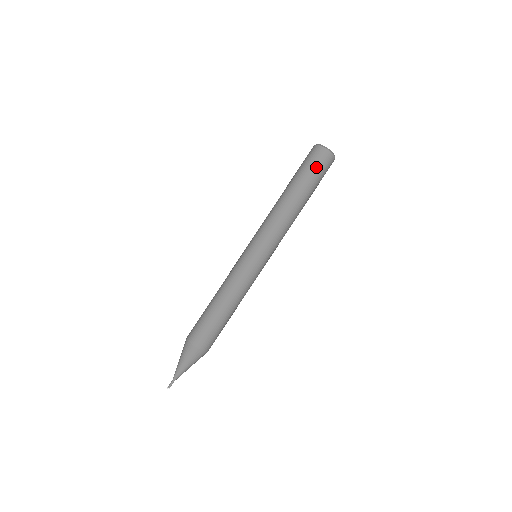
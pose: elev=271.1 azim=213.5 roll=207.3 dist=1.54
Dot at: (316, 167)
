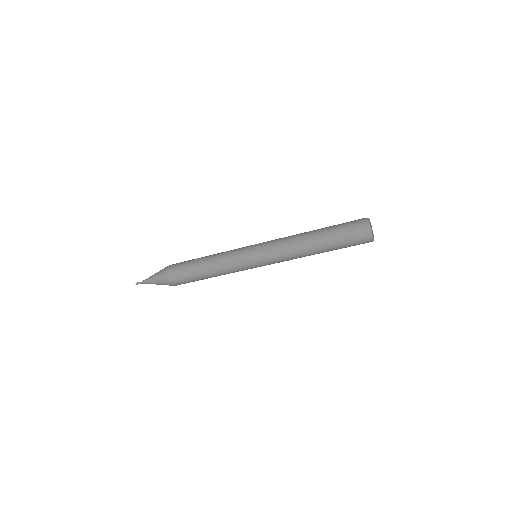
Dot at: (351, 244)
